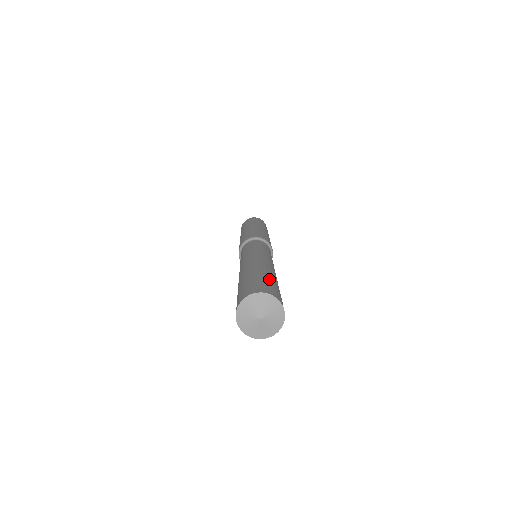
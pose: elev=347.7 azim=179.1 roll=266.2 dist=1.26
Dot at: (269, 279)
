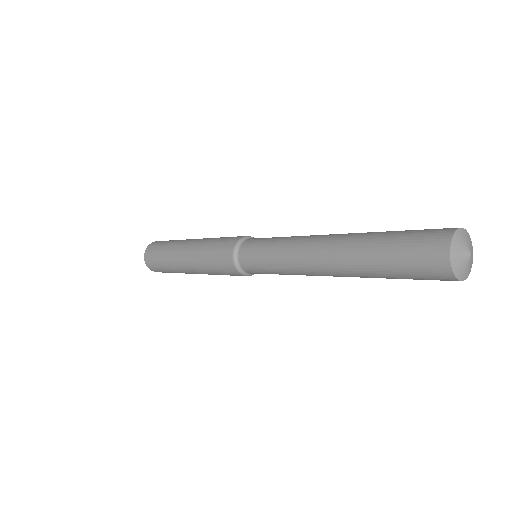
Dot at: occluded
